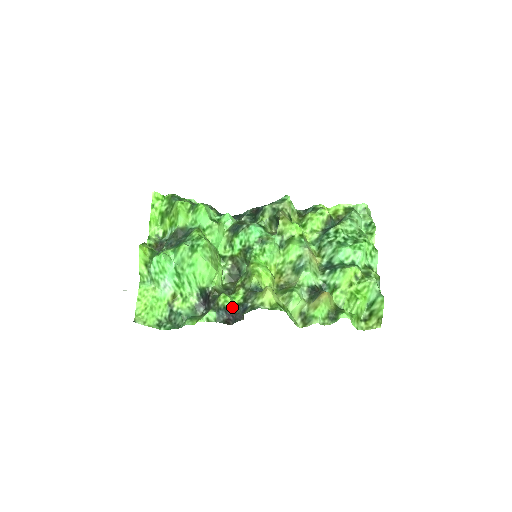
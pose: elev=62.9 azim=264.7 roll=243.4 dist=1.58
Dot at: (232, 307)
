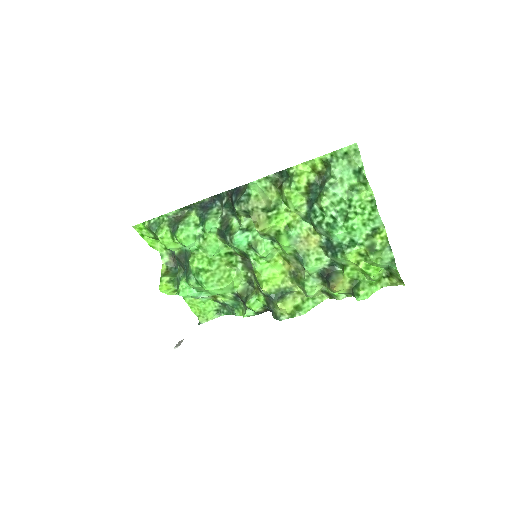
Dot at: (261, 309)
